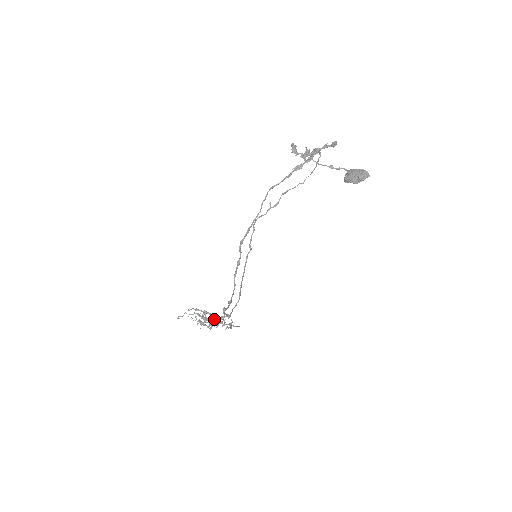
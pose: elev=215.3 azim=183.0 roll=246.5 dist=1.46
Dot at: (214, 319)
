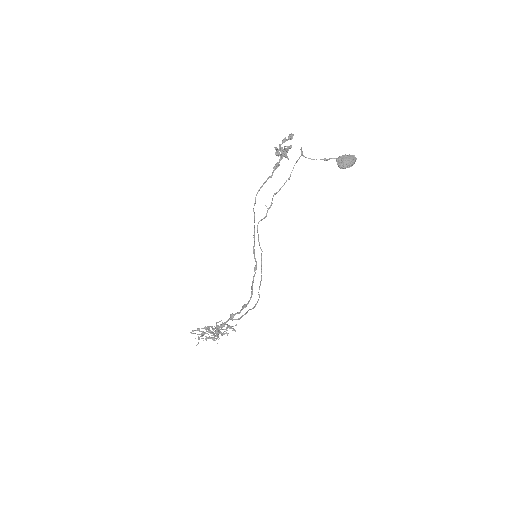
Dot at: occluded
